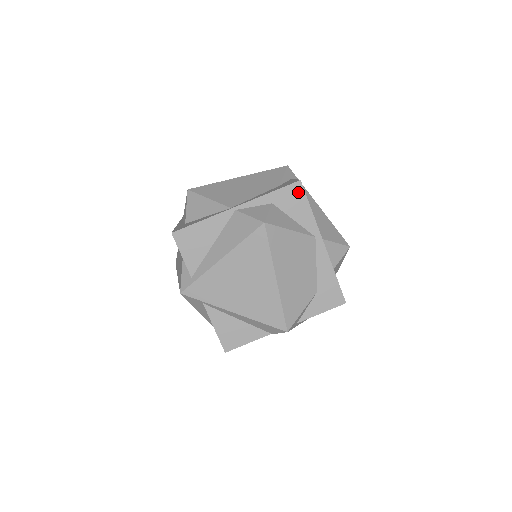
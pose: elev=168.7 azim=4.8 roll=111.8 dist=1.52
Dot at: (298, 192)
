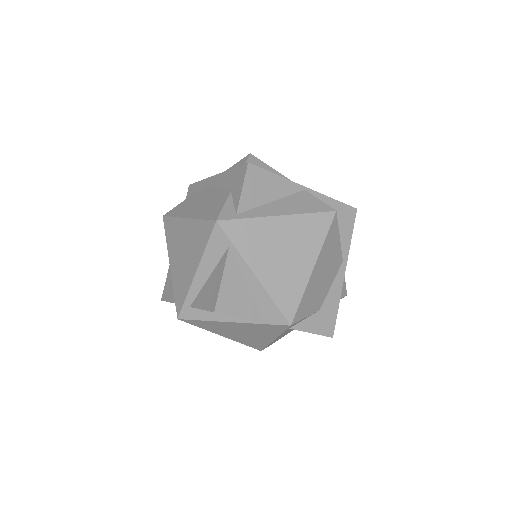
Dot at: (351, 216)
